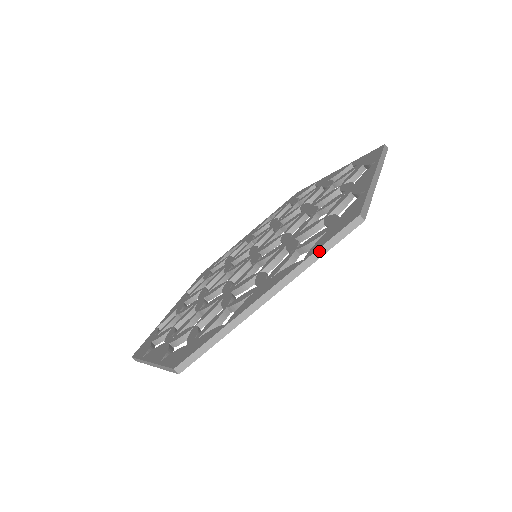
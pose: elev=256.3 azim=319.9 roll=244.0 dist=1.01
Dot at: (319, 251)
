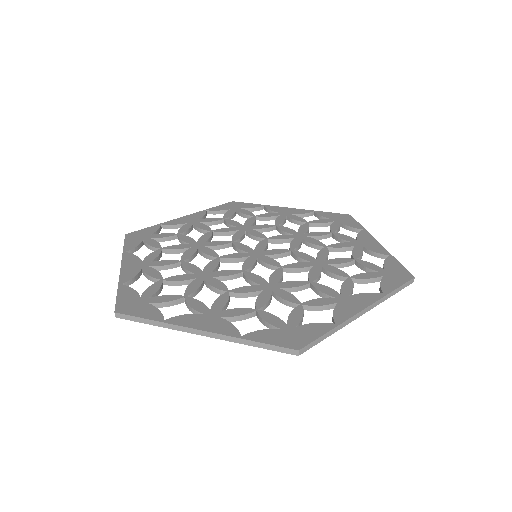
Dot at: (394, 292)
